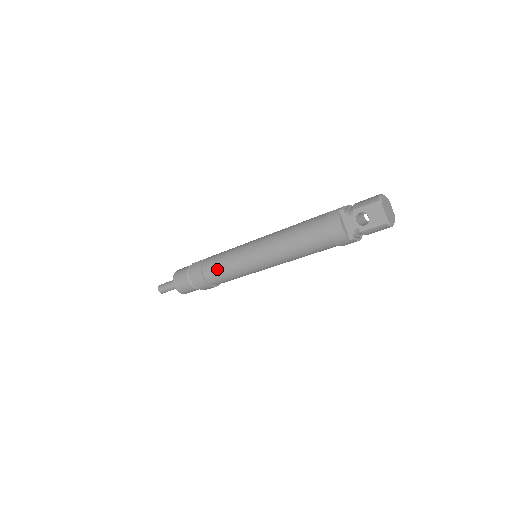
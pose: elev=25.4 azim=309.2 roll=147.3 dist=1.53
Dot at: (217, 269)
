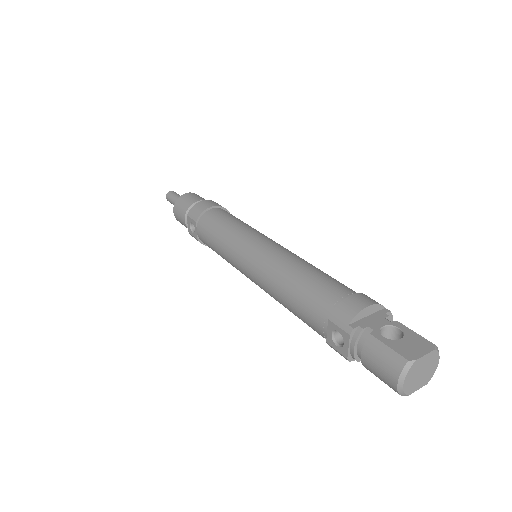
Dot at: occluded
